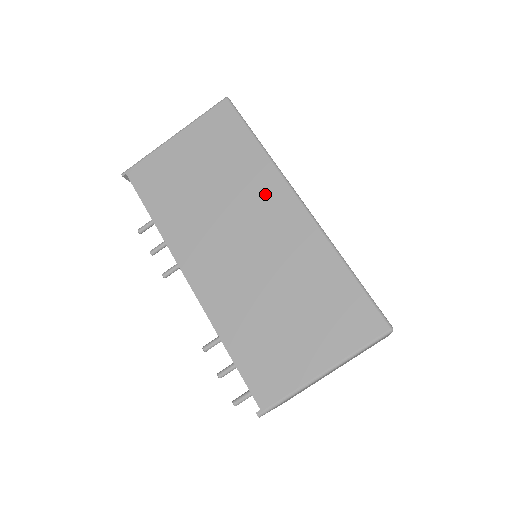
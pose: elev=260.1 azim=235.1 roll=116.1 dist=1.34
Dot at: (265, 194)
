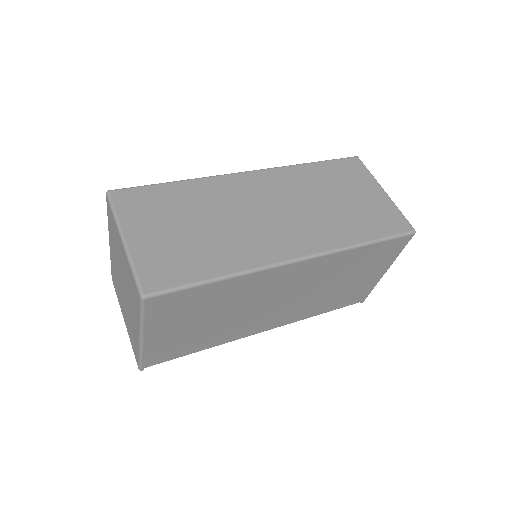
Dot at: (267, 283)
